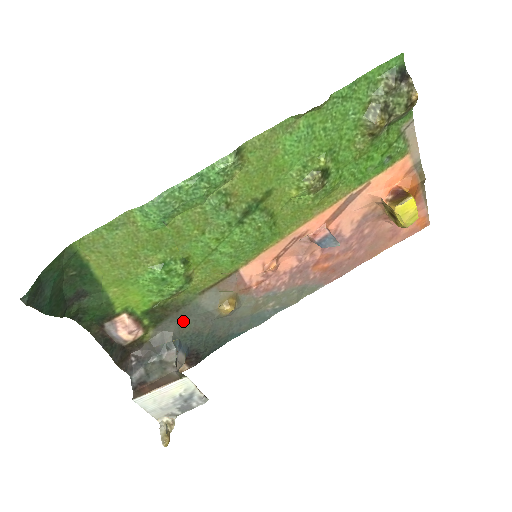
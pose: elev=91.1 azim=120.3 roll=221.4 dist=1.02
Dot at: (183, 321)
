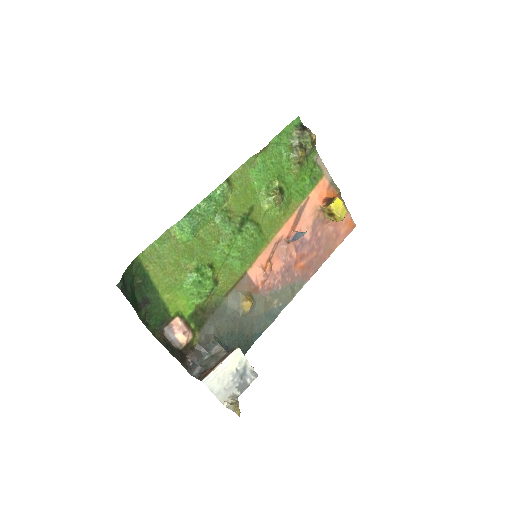
Dot at: (218, 323)
